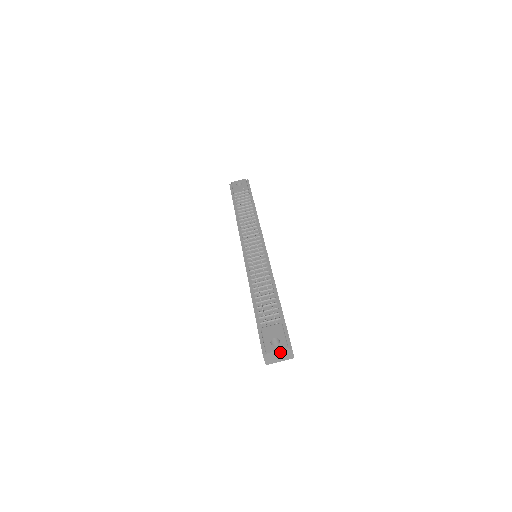
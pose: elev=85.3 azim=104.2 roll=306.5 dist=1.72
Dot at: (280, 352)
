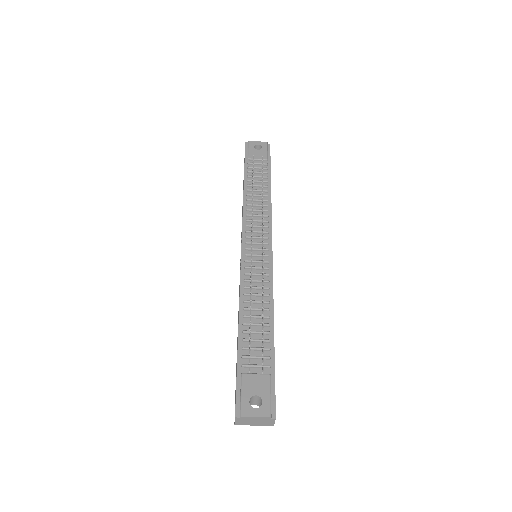
Dot at: (259, 418)
